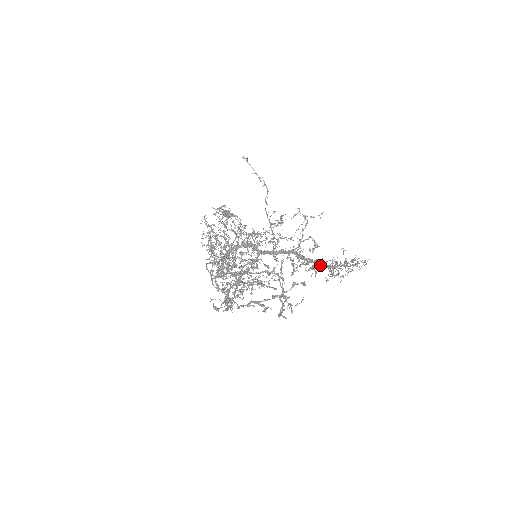
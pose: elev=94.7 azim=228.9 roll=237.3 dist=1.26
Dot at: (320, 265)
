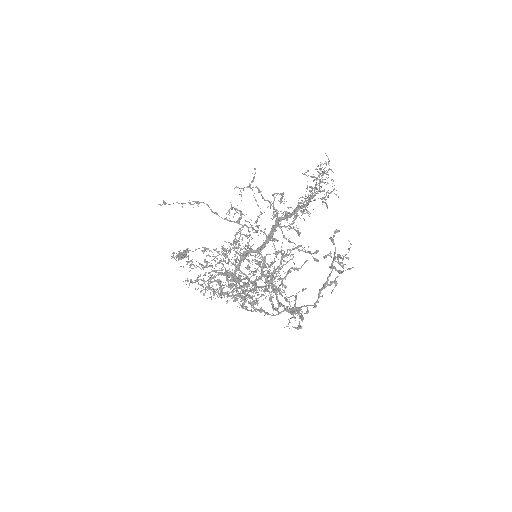
Dot at: (306, 204)
